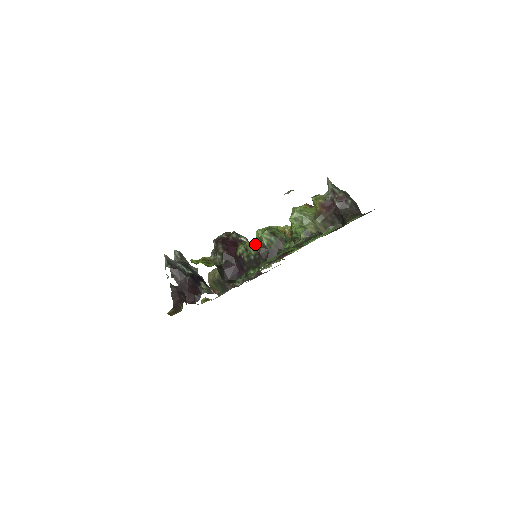
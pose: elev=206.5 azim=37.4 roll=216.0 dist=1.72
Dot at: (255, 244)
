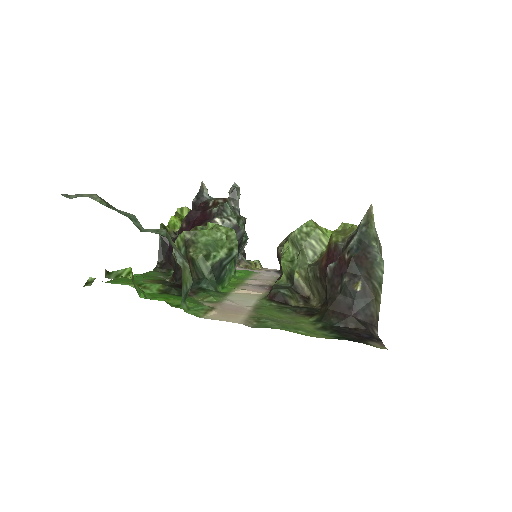
Dot at: occluded
